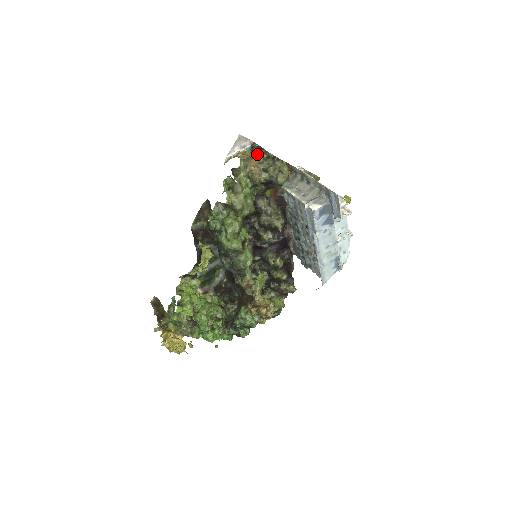
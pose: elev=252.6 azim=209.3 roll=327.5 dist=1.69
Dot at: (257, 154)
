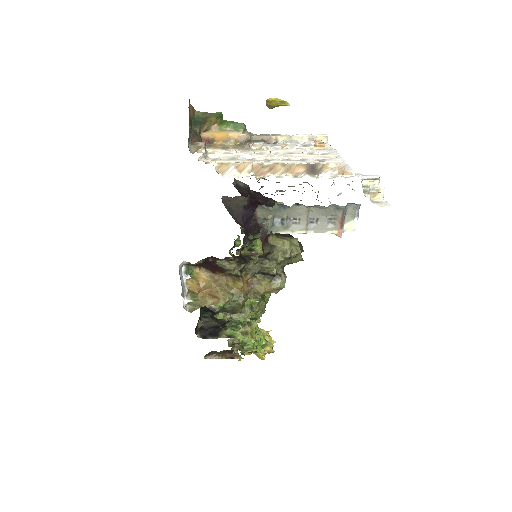
Dot at: (228, 273)
